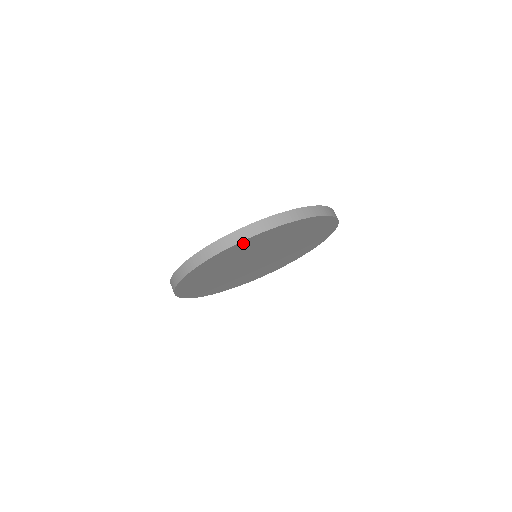
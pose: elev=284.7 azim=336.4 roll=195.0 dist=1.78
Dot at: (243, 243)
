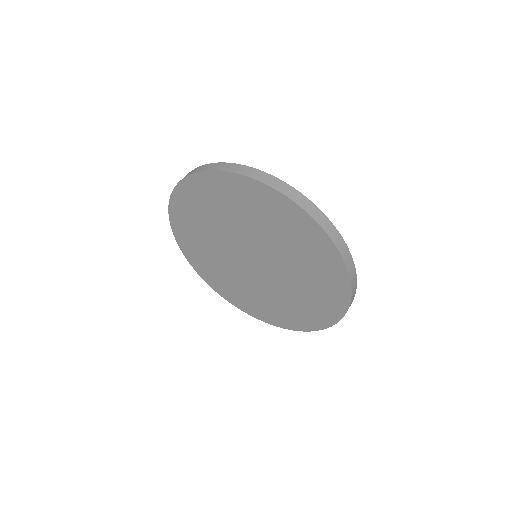
Dot at: (241, 182)
